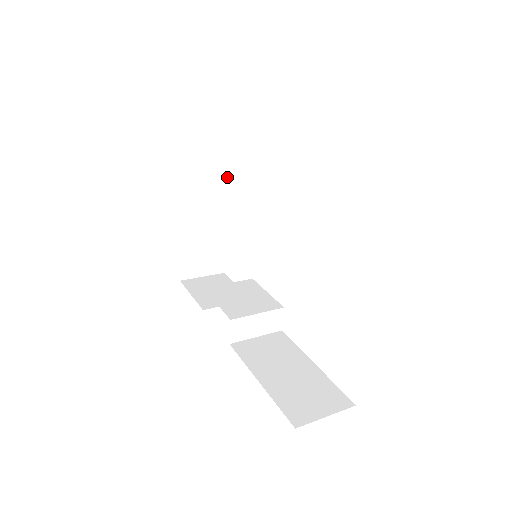
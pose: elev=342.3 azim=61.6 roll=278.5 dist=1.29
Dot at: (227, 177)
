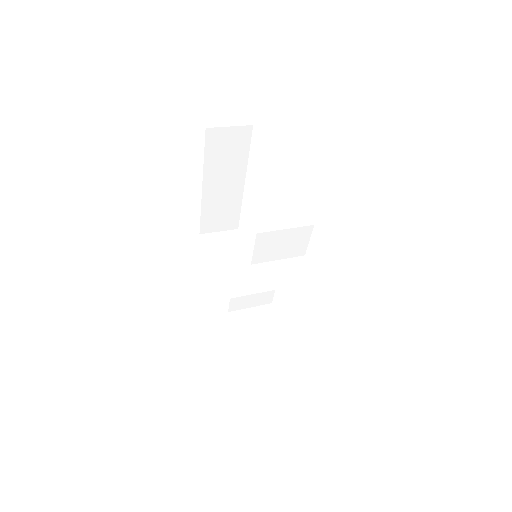
Dot at: occluded
